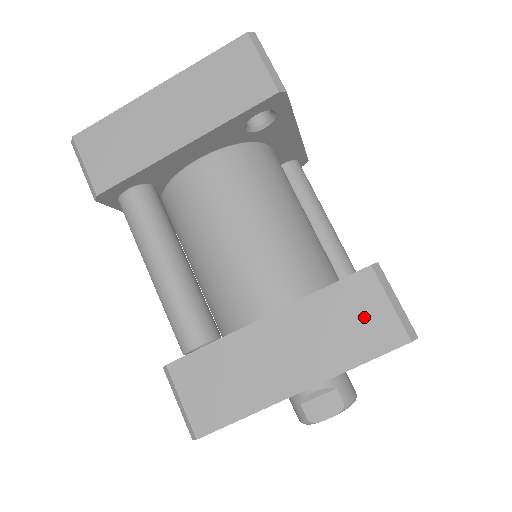
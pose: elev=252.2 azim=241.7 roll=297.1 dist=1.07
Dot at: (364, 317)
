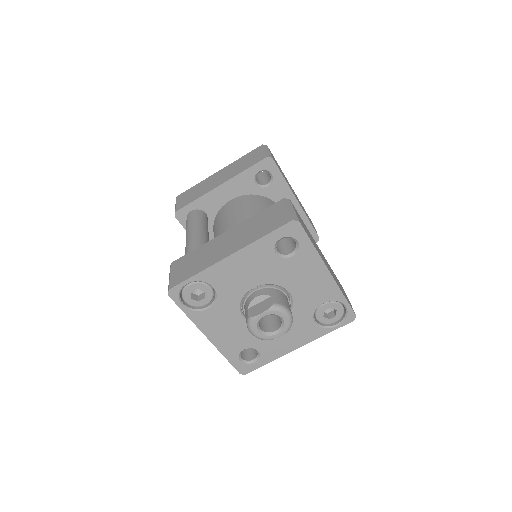
Dot at: (273, 218)
